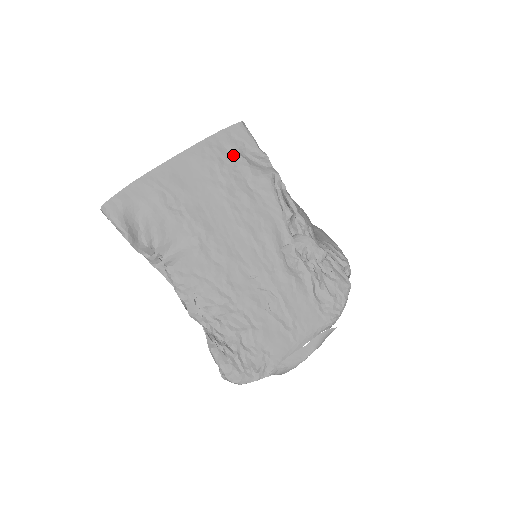
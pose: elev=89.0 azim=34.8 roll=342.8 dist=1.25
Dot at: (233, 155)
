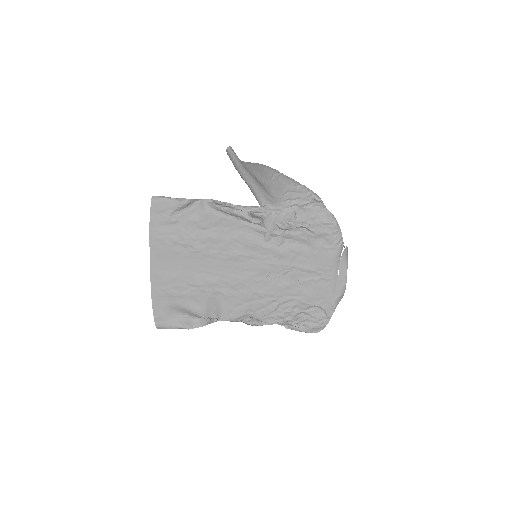
Dot at: (174, 224)
